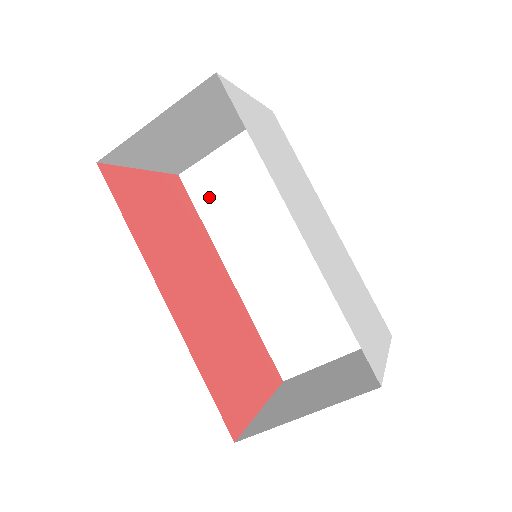
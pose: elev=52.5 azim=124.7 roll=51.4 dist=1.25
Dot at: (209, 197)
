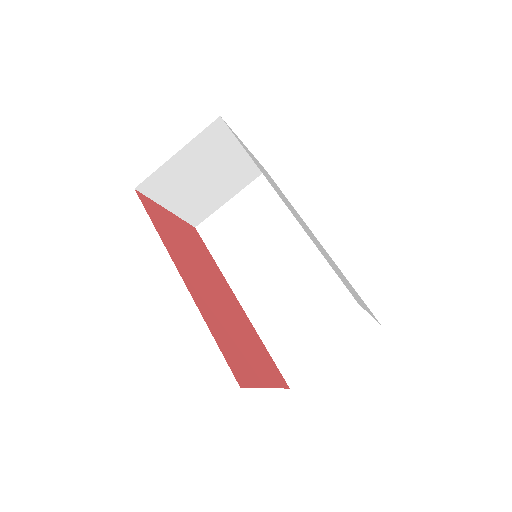
Dot at: (219, 240)
